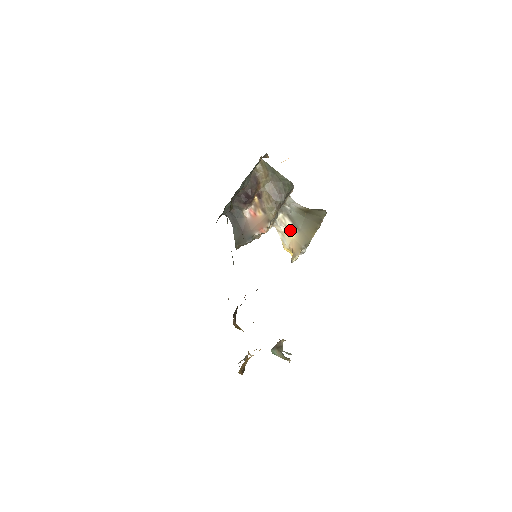
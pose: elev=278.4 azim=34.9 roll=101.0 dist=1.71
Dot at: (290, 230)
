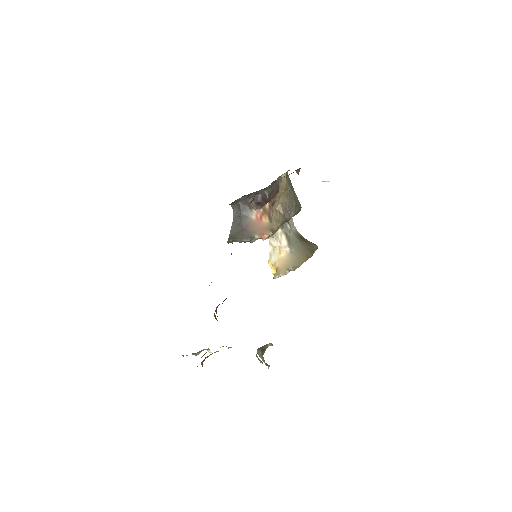
Dot at: (283, 248)
